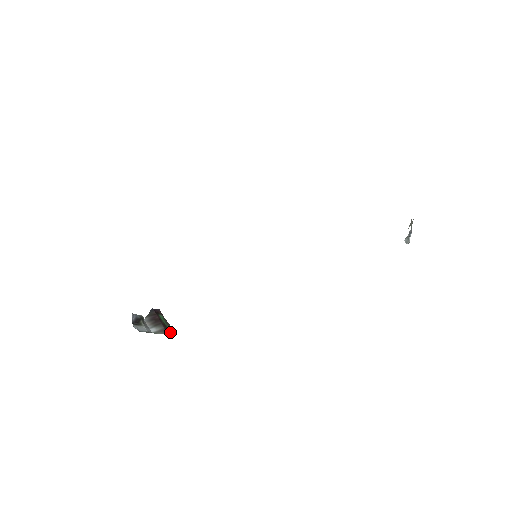
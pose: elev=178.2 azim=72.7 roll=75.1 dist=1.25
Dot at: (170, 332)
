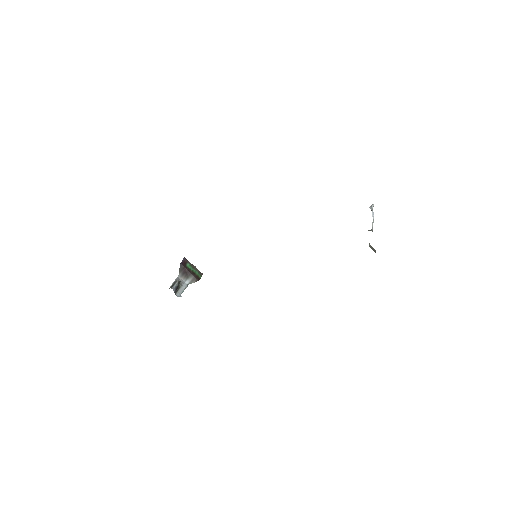
Dot at: (199, 276)
